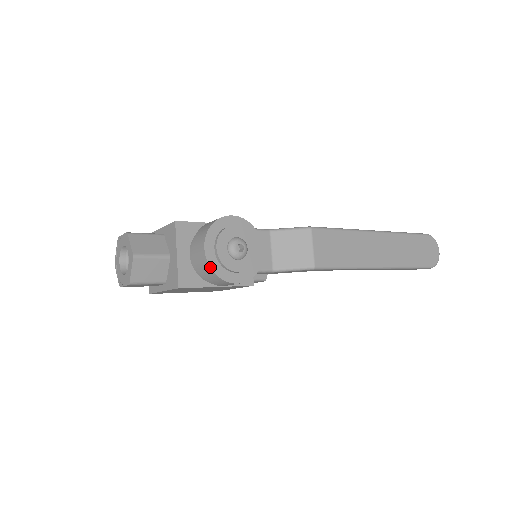
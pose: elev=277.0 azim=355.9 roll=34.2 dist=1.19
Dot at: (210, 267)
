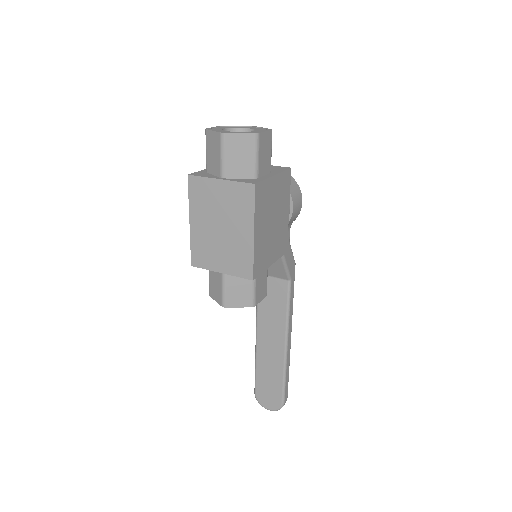
Dot at: occluded
